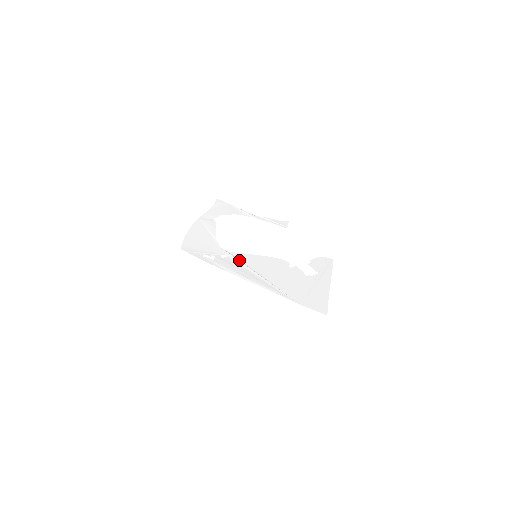
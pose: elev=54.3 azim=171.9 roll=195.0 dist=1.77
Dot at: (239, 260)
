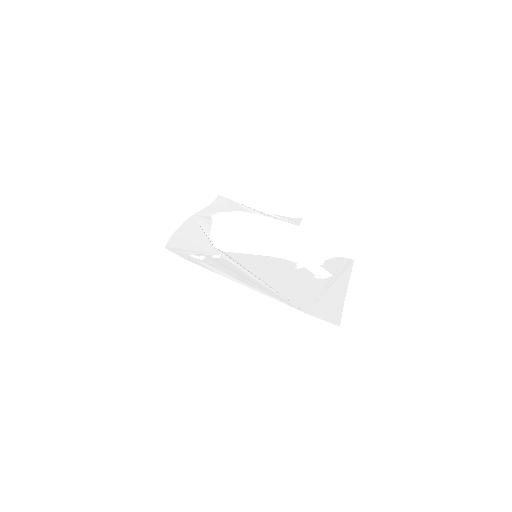
Dot at: (234, 261)
